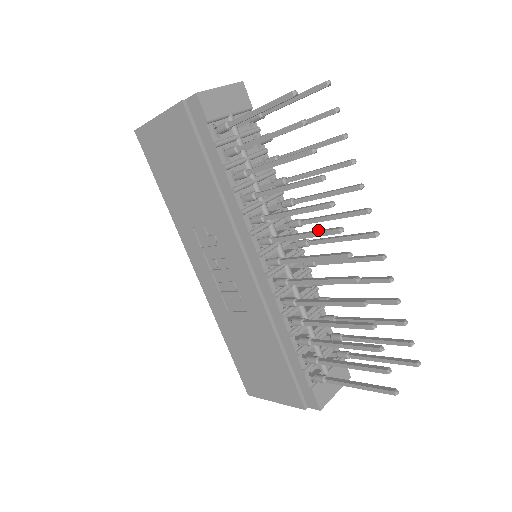
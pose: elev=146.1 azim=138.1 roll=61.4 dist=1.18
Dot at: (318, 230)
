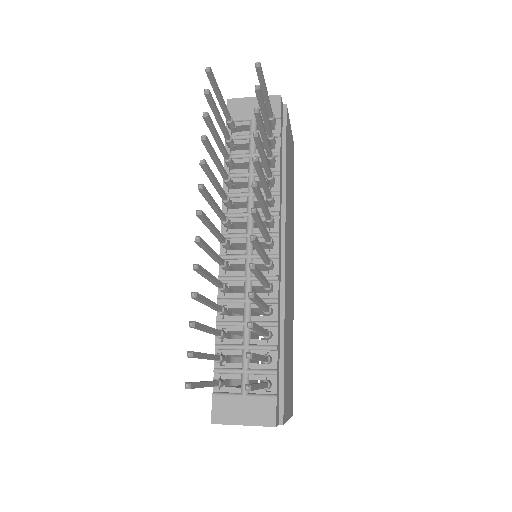
Dot at: (210, 195)
